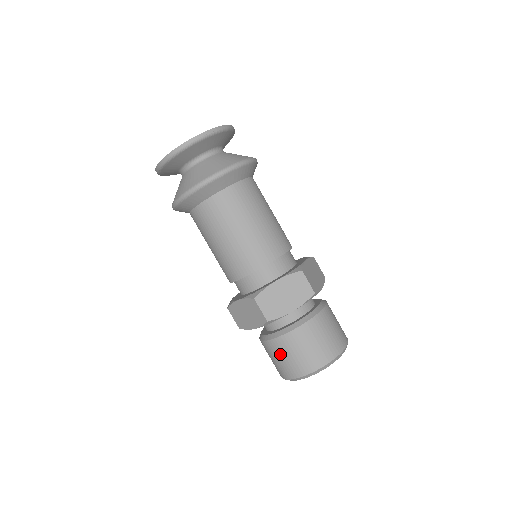
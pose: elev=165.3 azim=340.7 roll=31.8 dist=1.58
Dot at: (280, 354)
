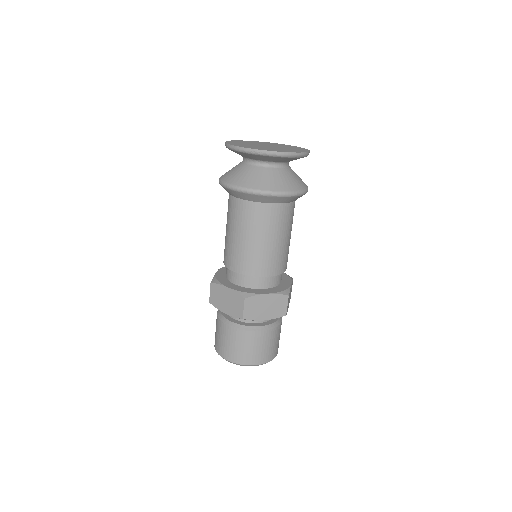
Dot at: occluded
